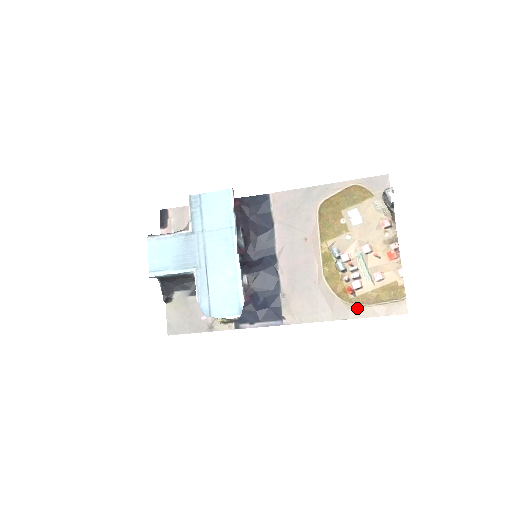
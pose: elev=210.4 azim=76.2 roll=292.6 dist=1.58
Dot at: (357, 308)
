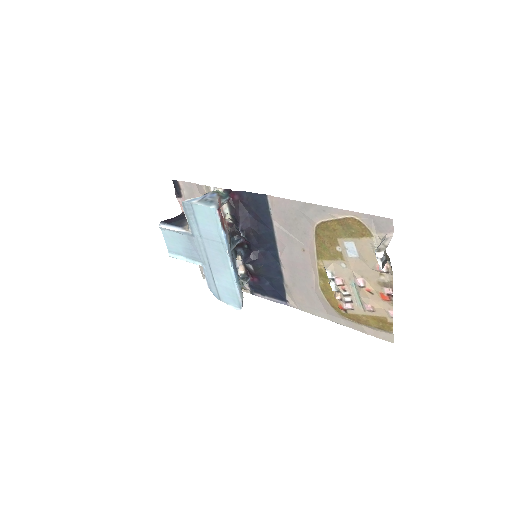
Dot at: (348, 321)
